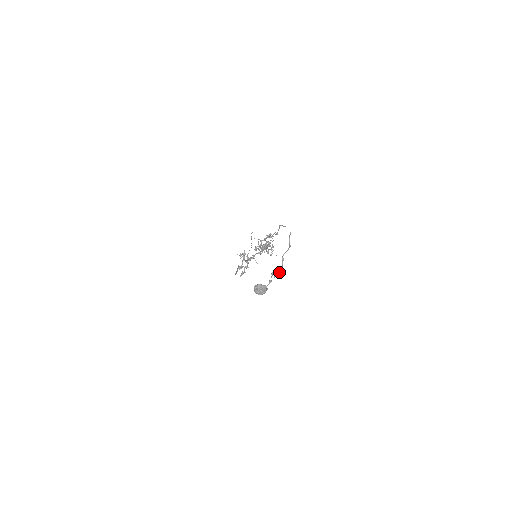
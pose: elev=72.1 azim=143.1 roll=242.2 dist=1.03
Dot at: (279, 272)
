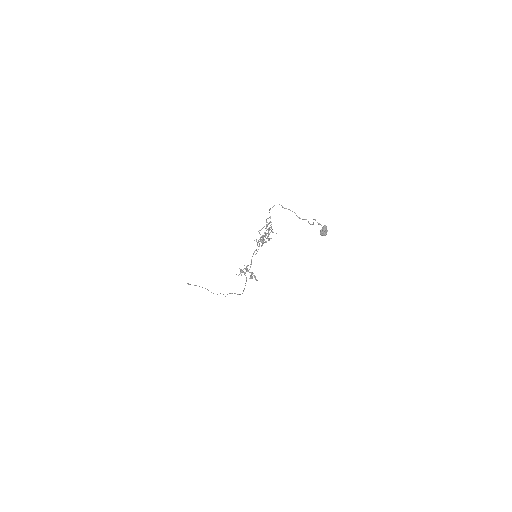
Dot at: occluded
